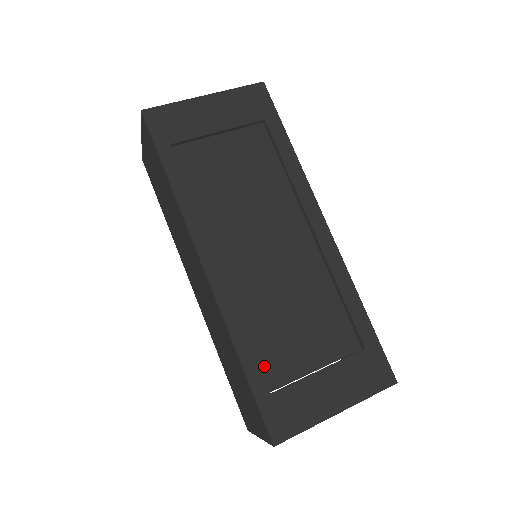
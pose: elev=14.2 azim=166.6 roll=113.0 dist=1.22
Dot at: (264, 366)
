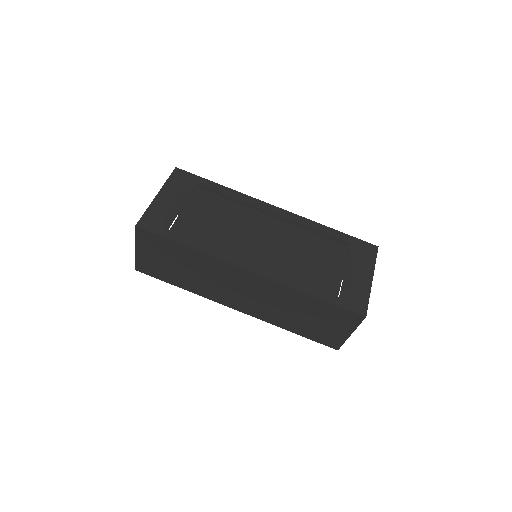
Dot at: (322, 290)
